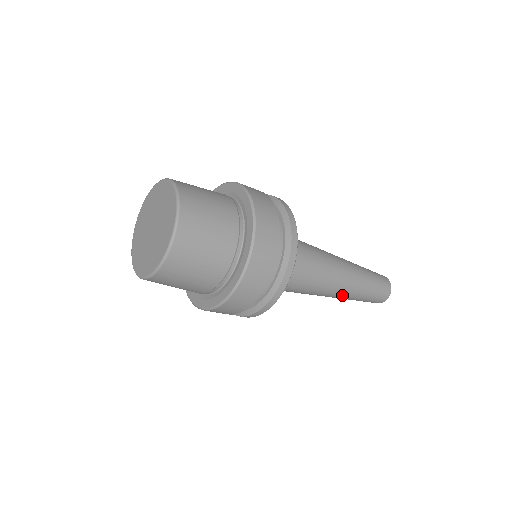
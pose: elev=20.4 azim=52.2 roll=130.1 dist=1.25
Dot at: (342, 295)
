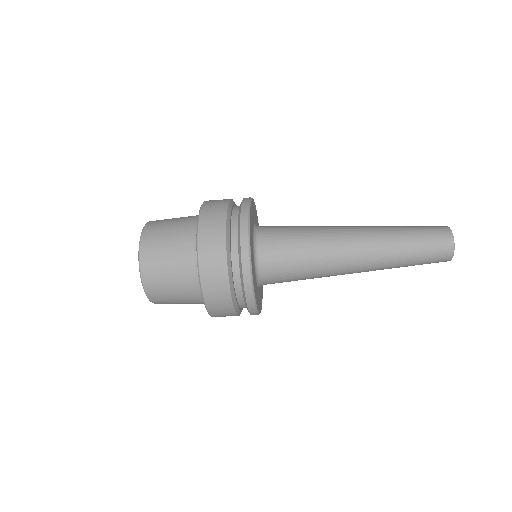
Dot at: occluded
